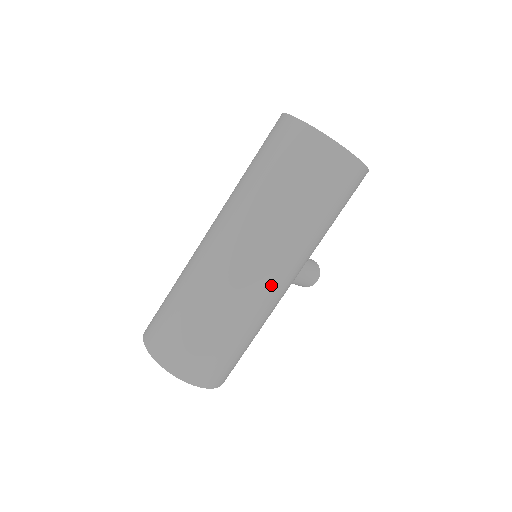
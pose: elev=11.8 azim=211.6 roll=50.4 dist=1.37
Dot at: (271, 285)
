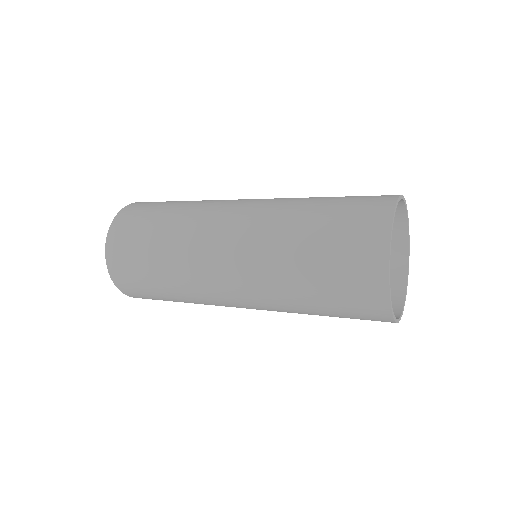
Dot at: (230, 302)
